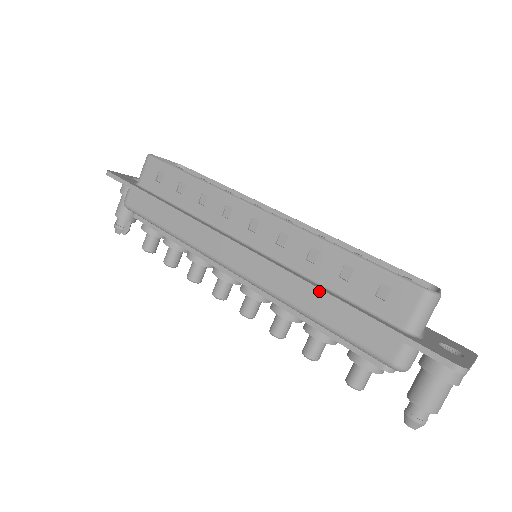
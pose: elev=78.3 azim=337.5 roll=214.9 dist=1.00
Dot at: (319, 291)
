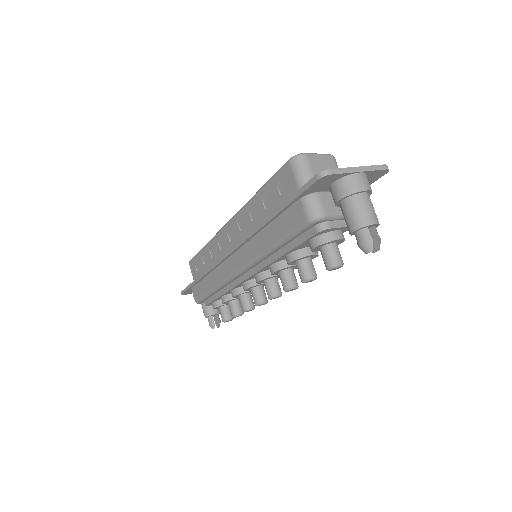
Dot at: (258, 227)
